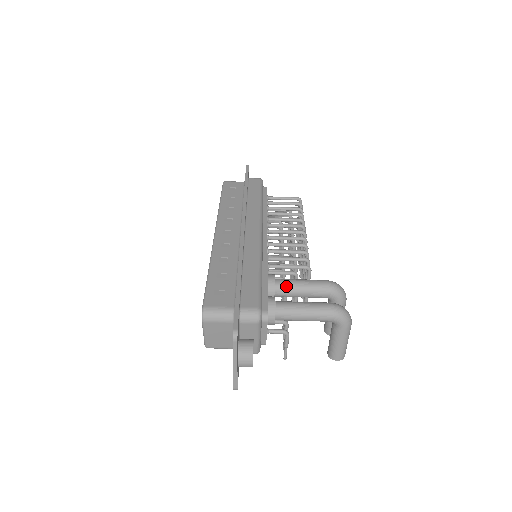
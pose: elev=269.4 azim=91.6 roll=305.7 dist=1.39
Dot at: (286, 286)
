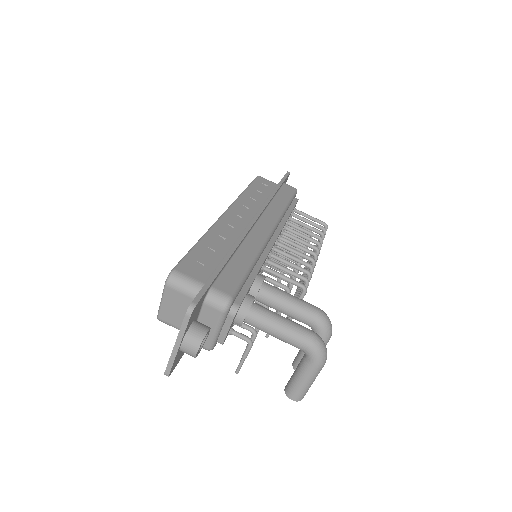
Dot at: (272, 293)
